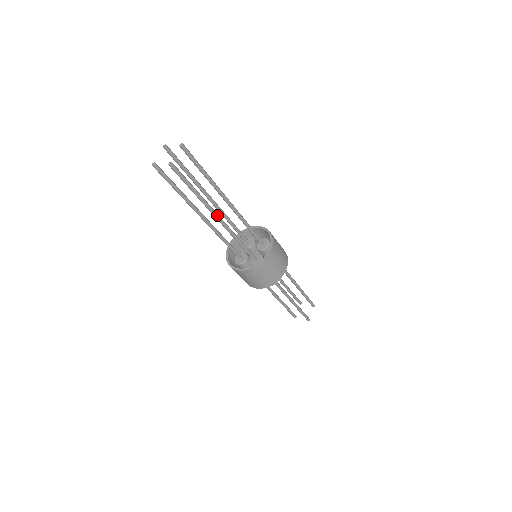
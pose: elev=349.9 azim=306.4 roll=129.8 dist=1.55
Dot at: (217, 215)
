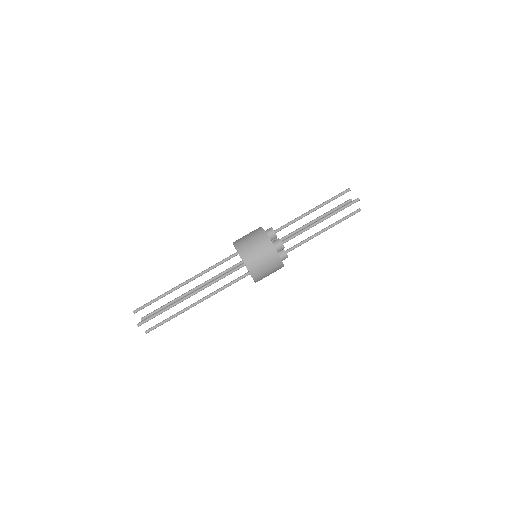
Dot at: occluded
